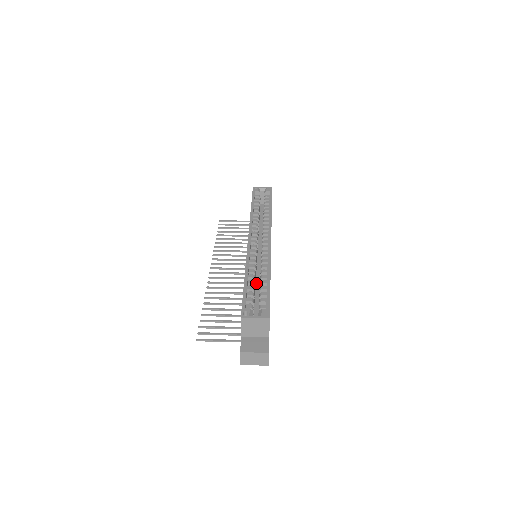
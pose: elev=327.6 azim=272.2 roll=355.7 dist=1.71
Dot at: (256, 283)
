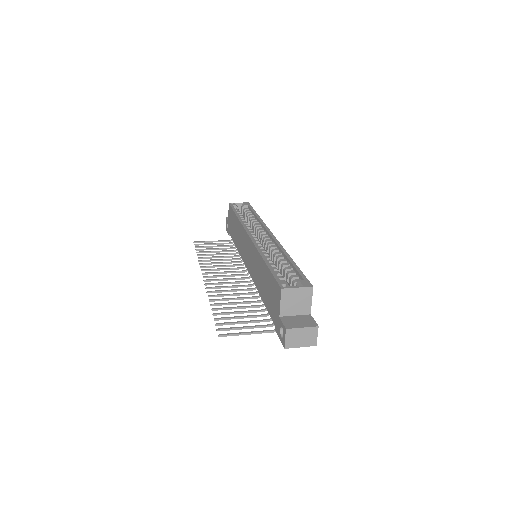
Dot at: occluded
